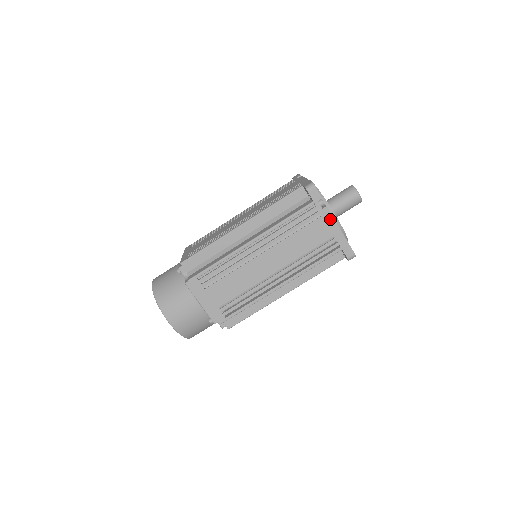
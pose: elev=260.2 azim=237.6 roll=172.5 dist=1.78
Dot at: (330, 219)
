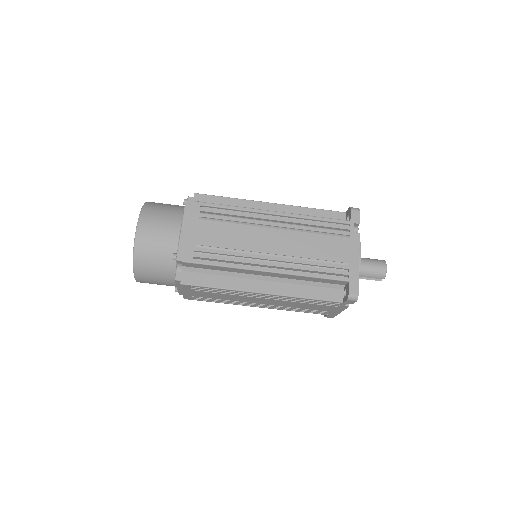
Dot at: (355, 246)
